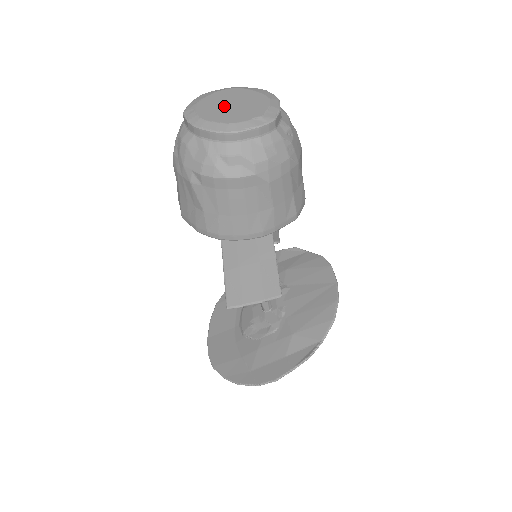
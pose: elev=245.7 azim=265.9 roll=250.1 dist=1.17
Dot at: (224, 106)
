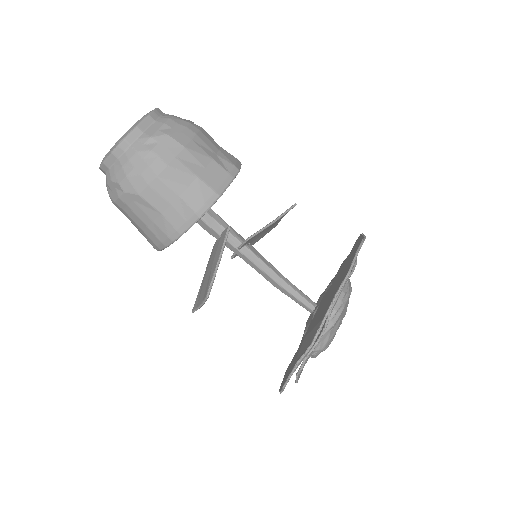
Dot at: occluded
